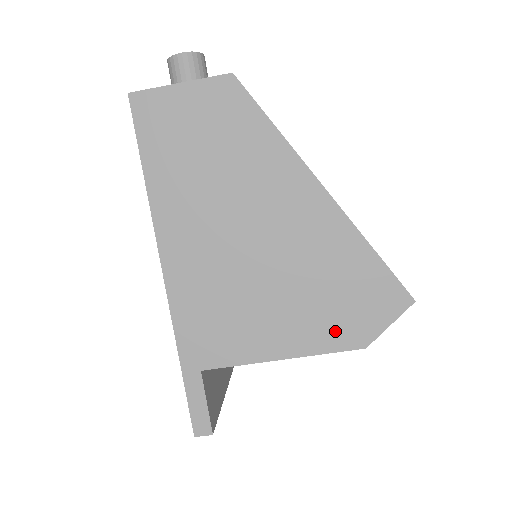
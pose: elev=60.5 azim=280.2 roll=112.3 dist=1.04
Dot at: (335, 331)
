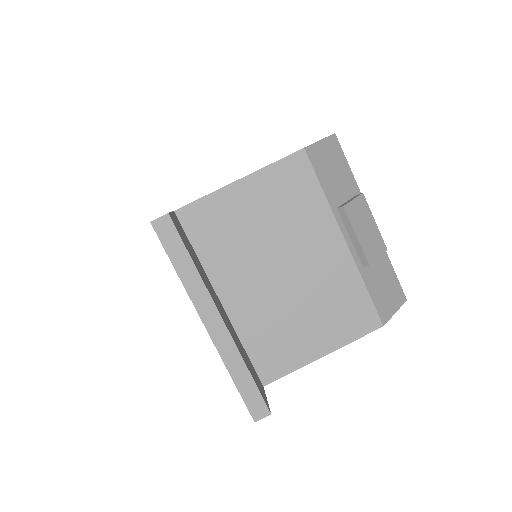
Dot at: occluded
